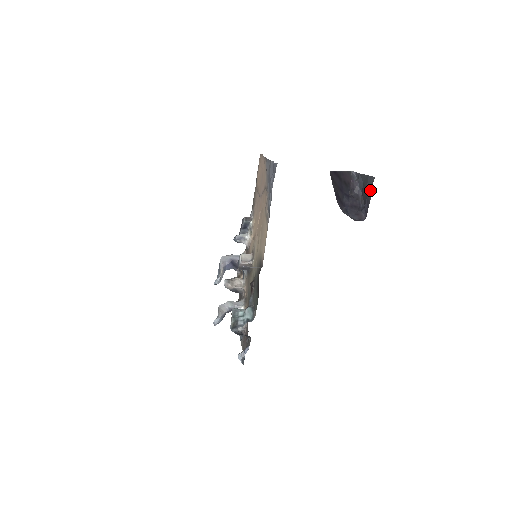
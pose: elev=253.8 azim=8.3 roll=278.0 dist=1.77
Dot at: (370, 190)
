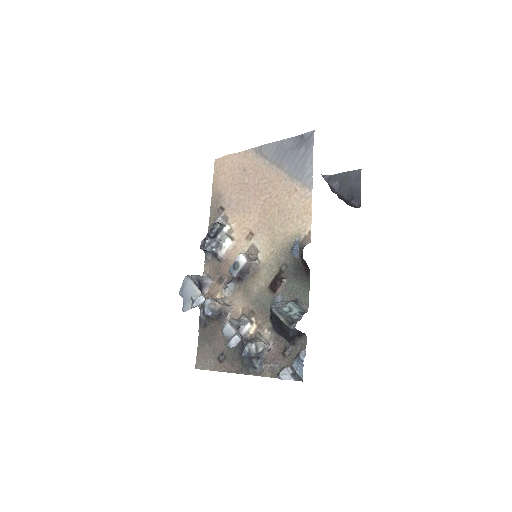
Dot at: (359, 181)
